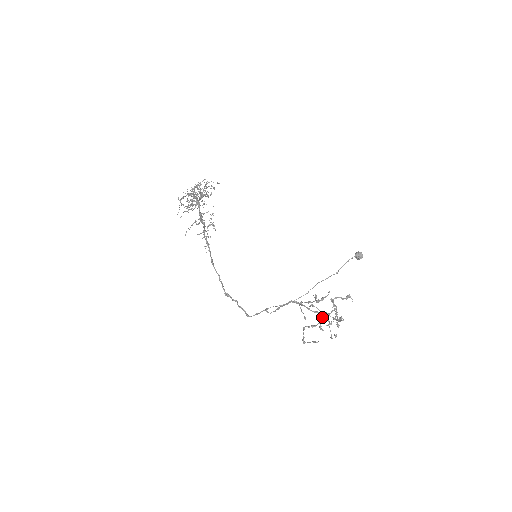
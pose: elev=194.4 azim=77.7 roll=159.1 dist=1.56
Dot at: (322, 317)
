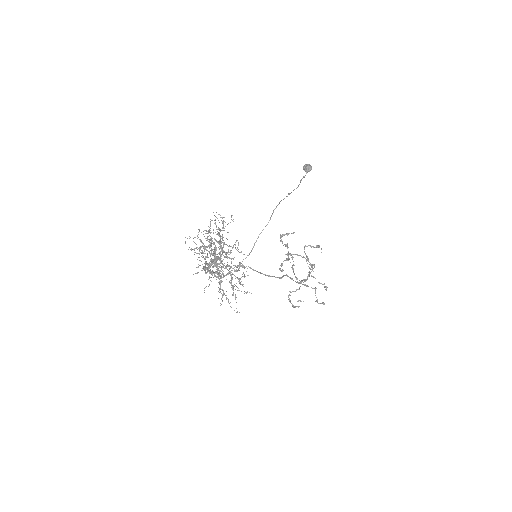
Dot at: (305, 281)
